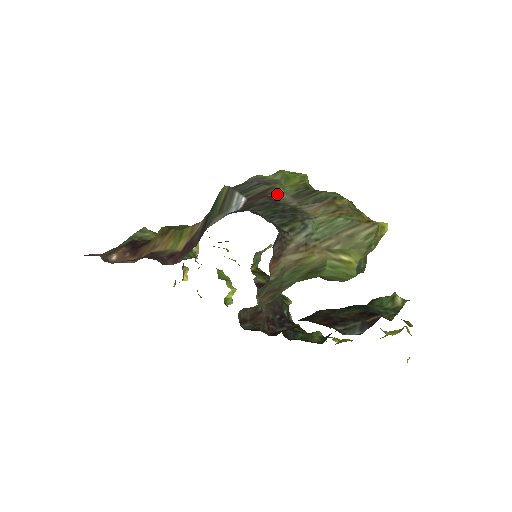
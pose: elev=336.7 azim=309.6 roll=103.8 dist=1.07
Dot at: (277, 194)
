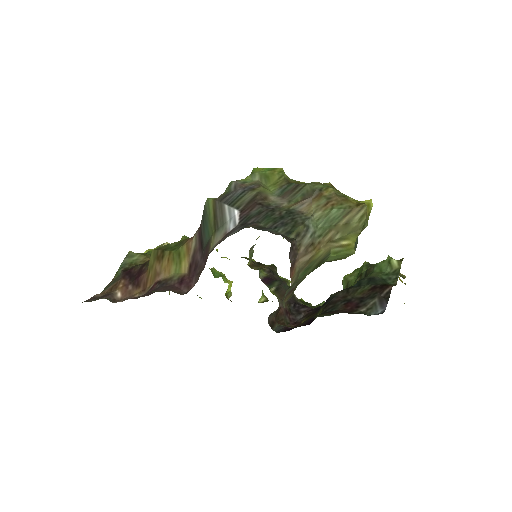
Dot at: (265, 198)
